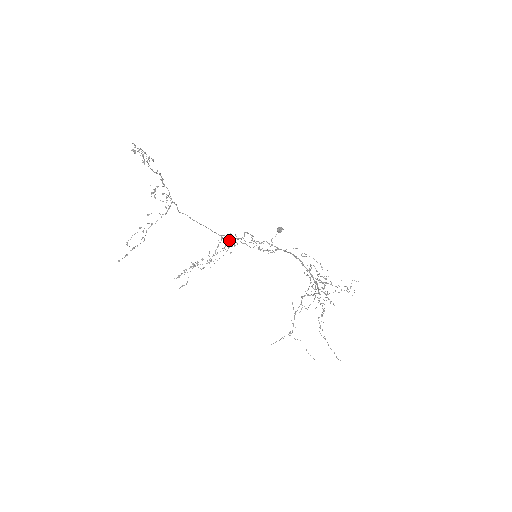
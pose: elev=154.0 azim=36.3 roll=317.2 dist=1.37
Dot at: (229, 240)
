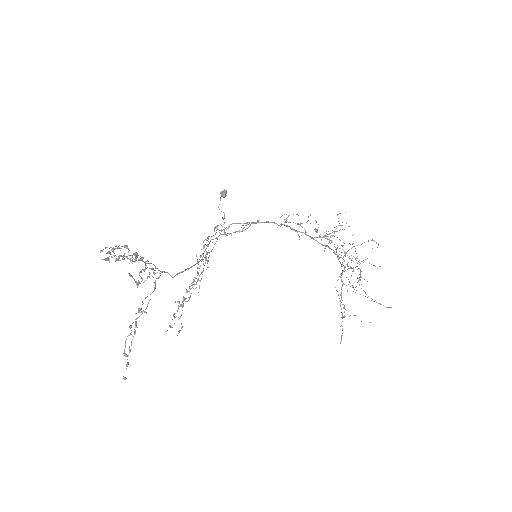
Dot at: occluded
